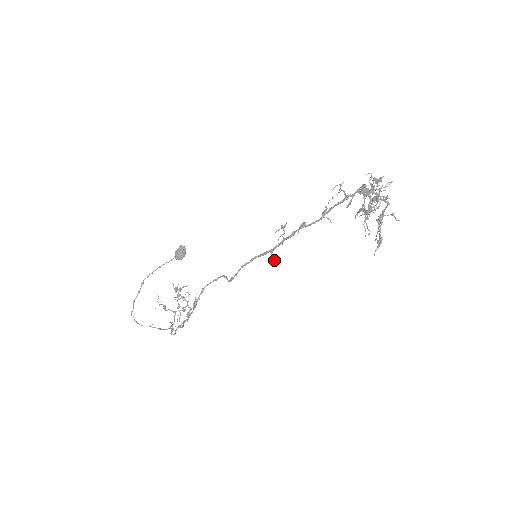
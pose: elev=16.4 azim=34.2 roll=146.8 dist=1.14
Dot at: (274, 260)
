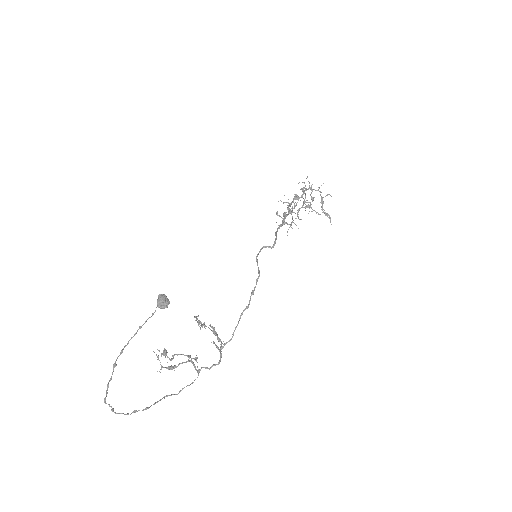
Dot at: (291, 227)
